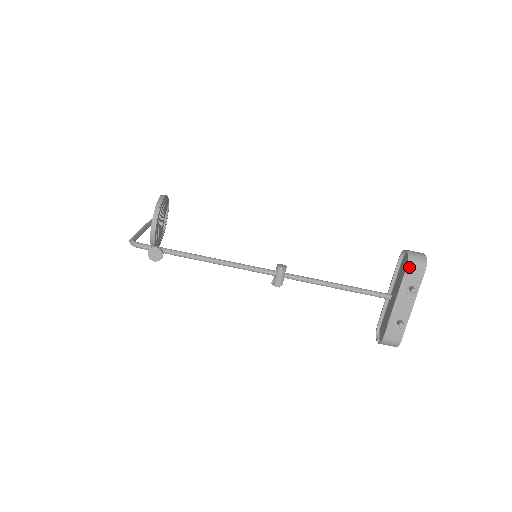
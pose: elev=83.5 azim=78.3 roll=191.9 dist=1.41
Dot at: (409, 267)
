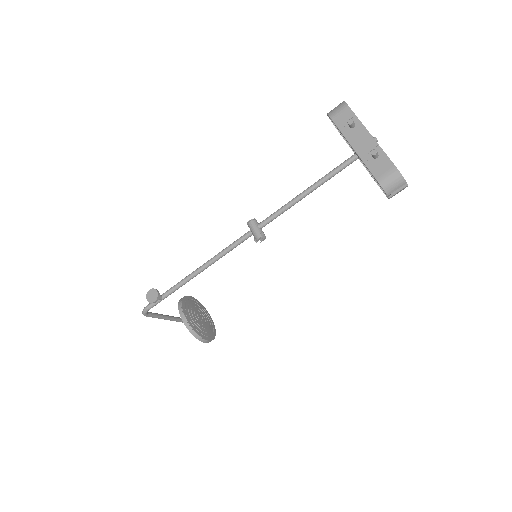
Dot at: (332, 116)
